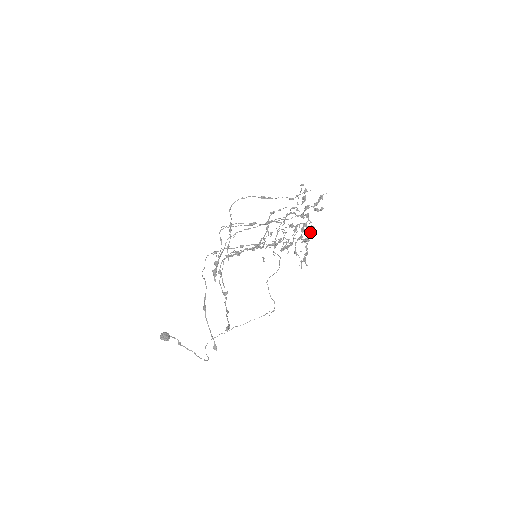
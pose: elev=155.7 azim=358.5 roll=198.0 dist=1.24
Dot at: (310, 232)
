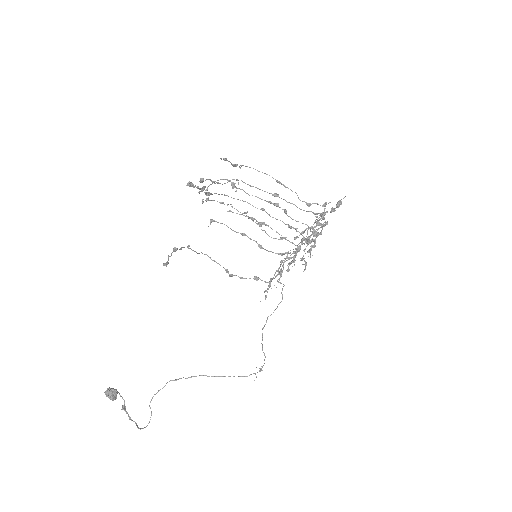
Dot at: (322, 229)
